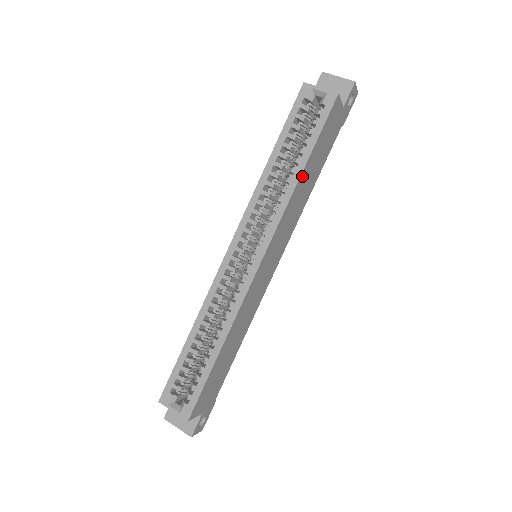
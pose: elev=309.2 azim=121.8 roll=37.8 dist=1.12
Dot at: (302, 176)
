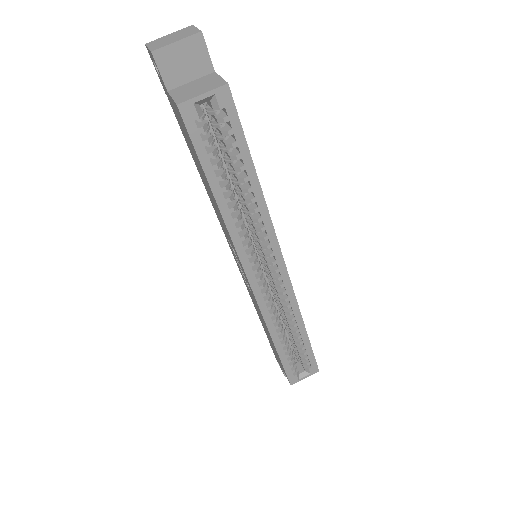
Dot at: (258, 184)
